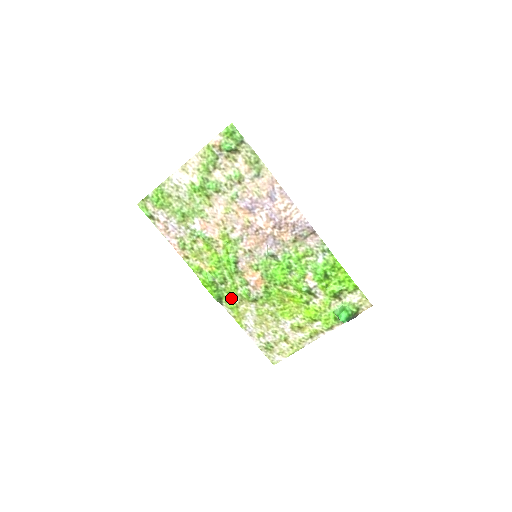
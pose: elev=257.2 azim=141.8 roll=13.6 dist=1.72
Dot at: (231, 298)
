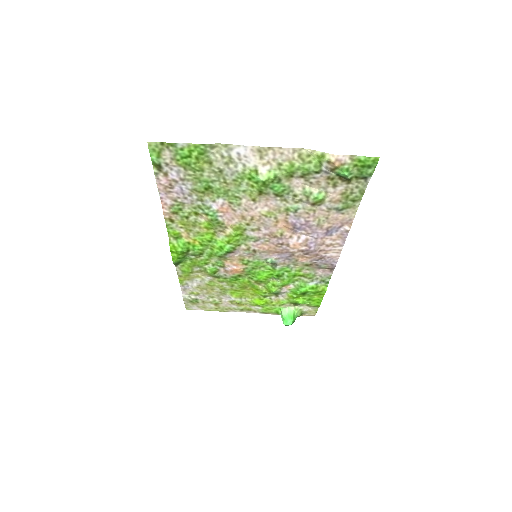
Dot at: (192, 266)
